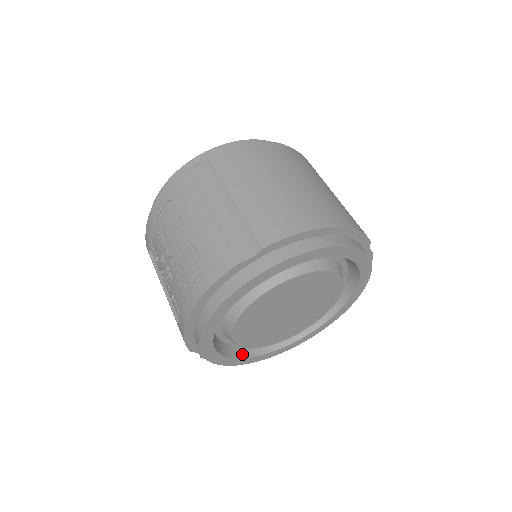
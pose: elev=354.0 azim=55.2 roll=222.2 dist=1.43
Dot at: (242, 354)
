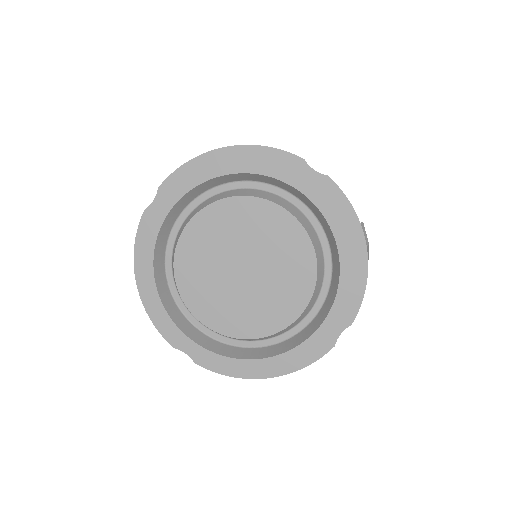
Dot at: (238, 355)
